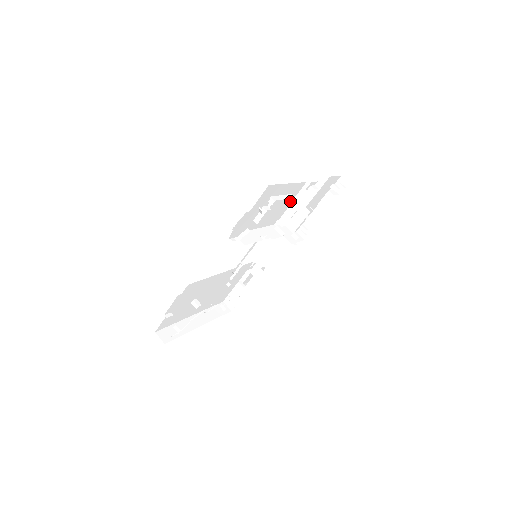
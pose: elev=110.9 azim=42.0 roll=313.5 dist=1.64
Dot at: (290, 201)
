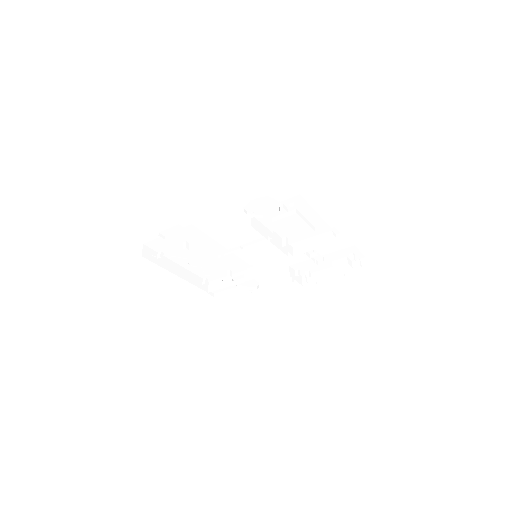
Dot at: (310, 231)
